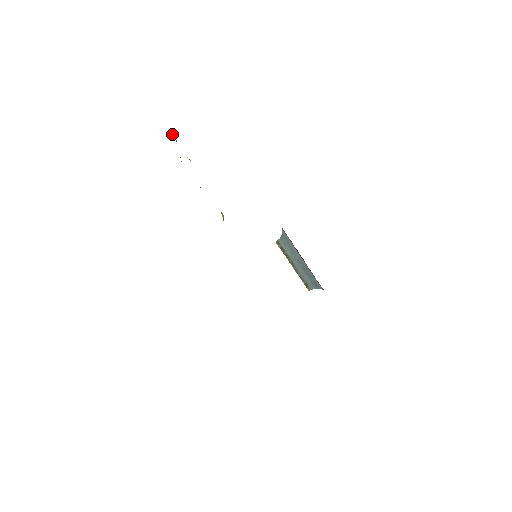
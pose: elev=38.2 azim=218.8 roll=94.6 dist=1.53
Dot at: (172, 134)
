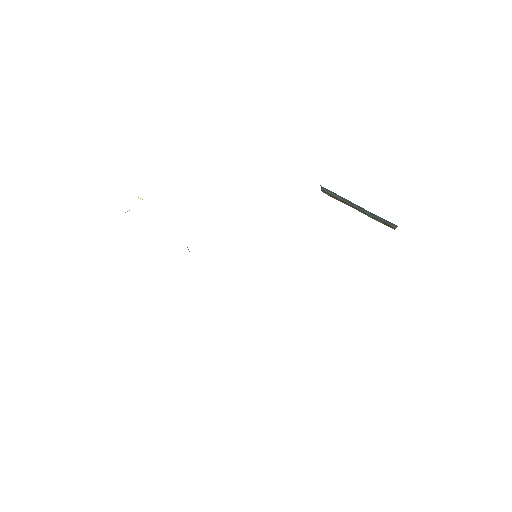
Dot at: occluded
